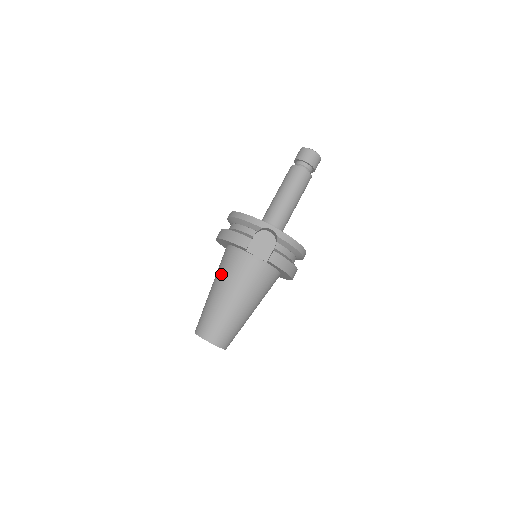
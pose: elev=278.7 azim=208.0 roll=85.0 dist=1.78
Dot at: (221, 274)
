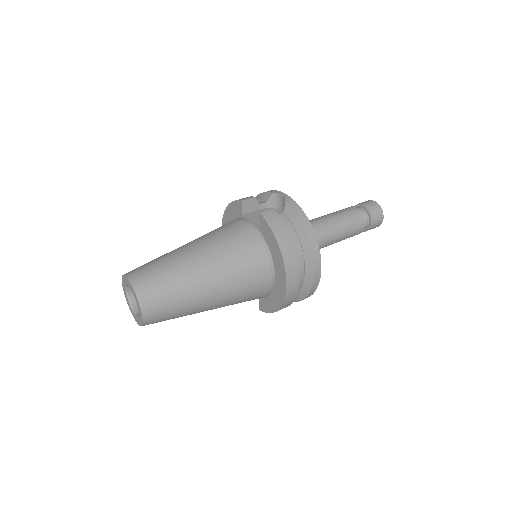
Dot at: occluded
